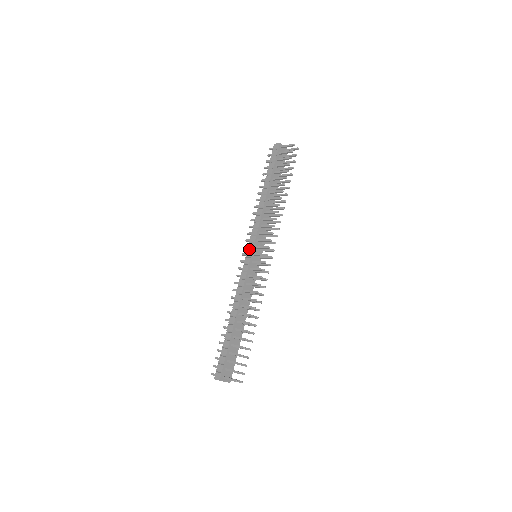
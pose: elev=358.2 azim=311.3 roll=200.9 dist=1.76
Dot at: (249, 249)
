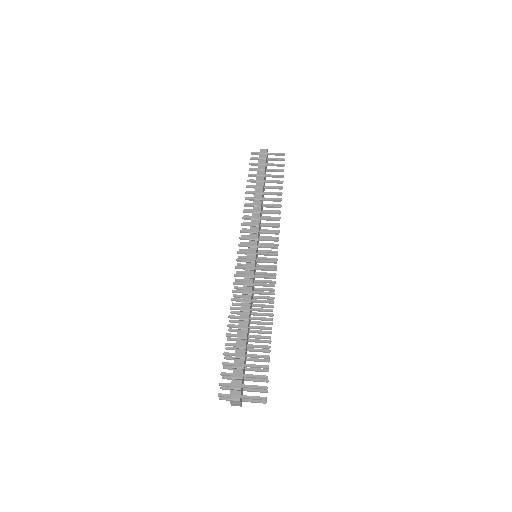
Dot at: (251, 246)
